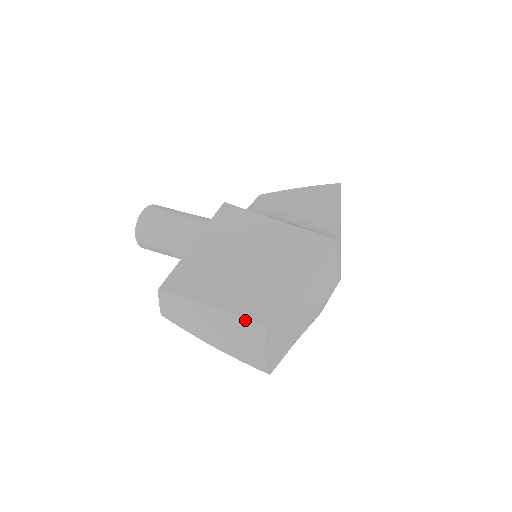
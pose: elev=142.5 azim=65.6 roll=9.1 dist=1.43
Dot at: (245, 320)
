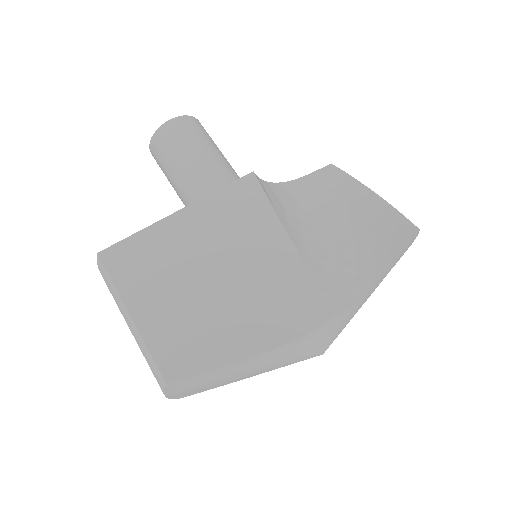
Dot at: (152, 359)
